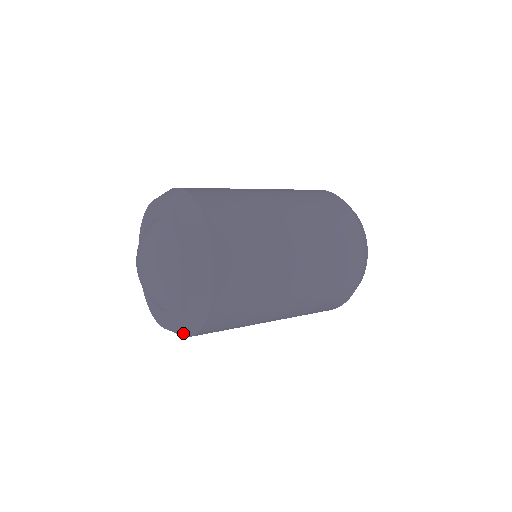
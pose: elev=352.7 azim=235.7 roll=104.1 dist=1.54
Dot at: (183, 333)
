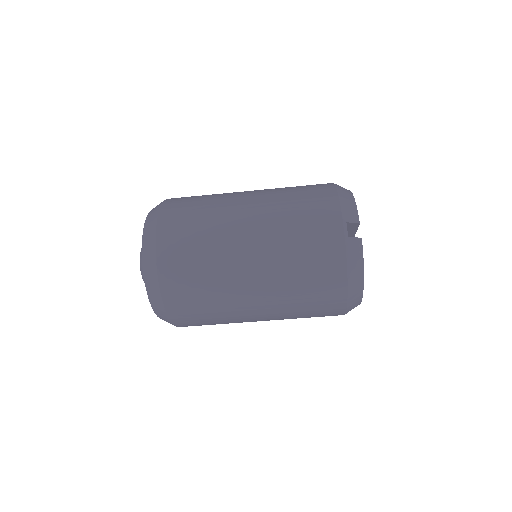
Dot at: (150, 240)
